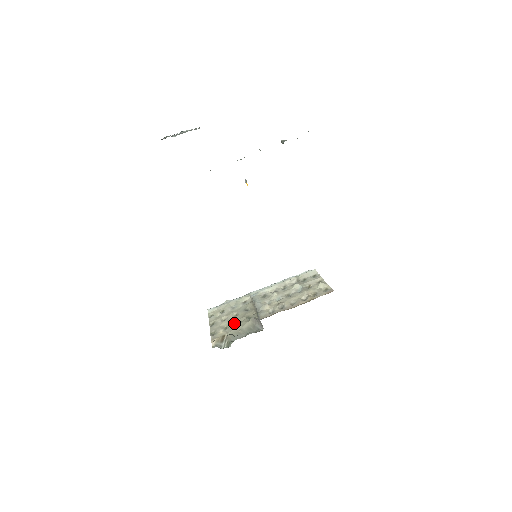
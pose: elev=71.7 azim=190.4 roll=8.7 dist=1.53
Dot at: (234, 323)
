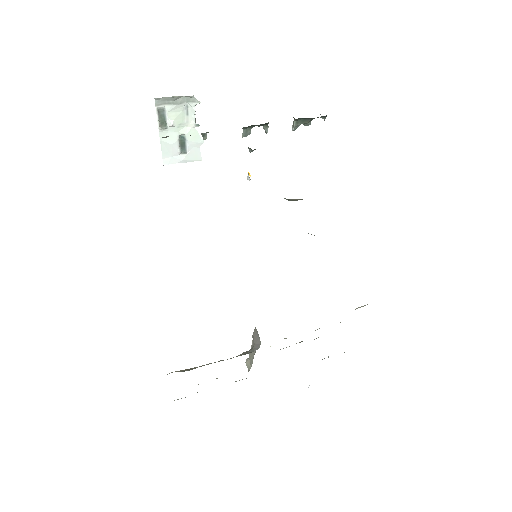
Dot at: occluded
